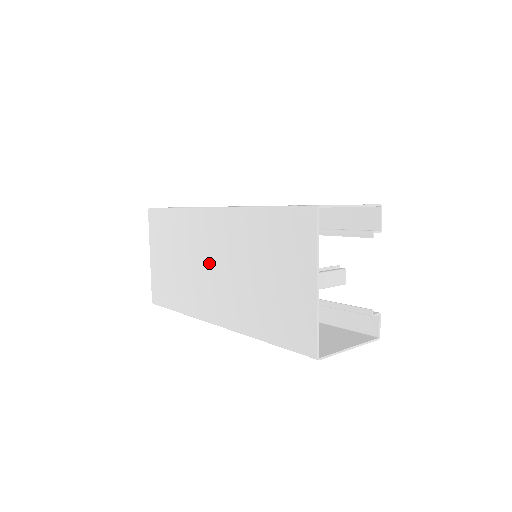
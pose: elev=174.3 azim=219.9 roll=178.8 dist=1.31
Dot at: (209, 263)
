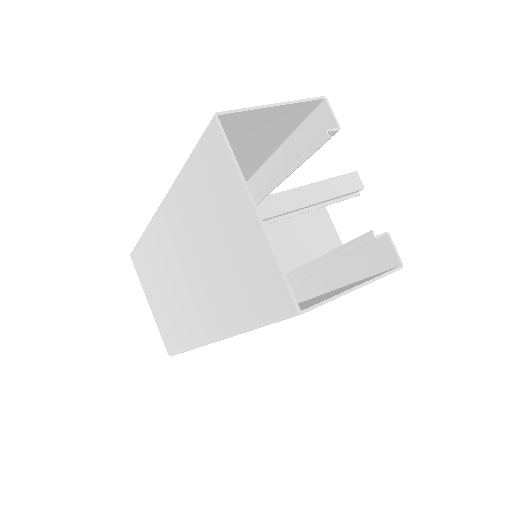
Dot at: (180, 272)
